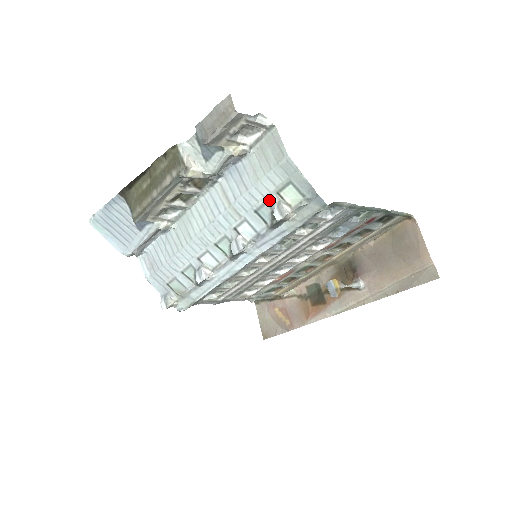
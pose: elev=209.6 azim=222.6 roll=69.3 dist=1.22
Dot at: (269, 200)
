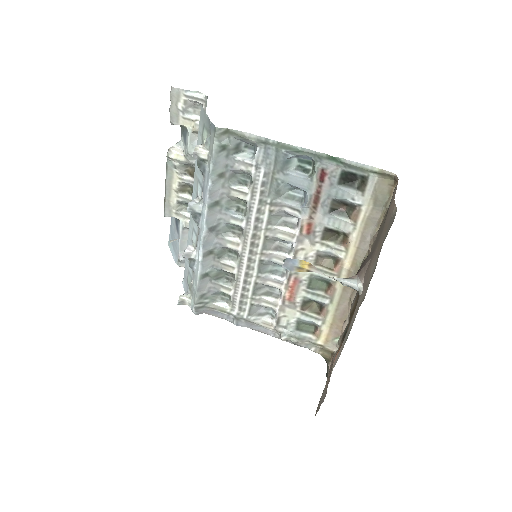
Dot at: occluded
